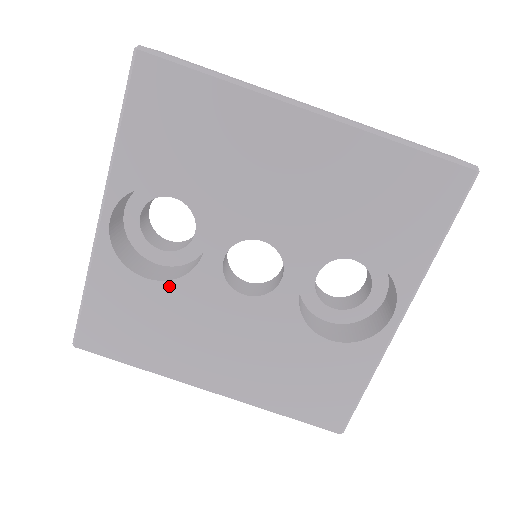
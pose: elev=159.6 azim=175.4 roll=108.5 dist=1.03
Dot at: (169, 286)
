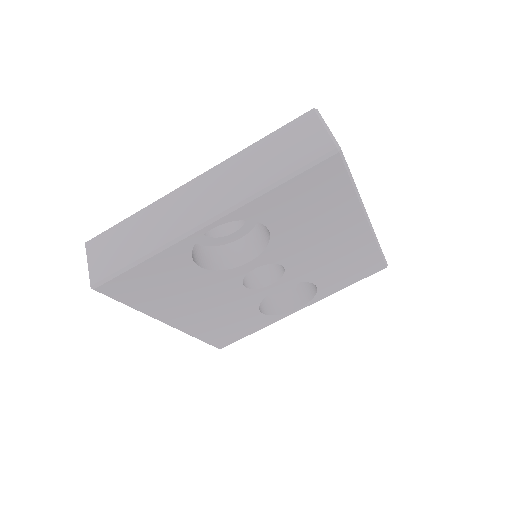
Dot at: (208, 273)
